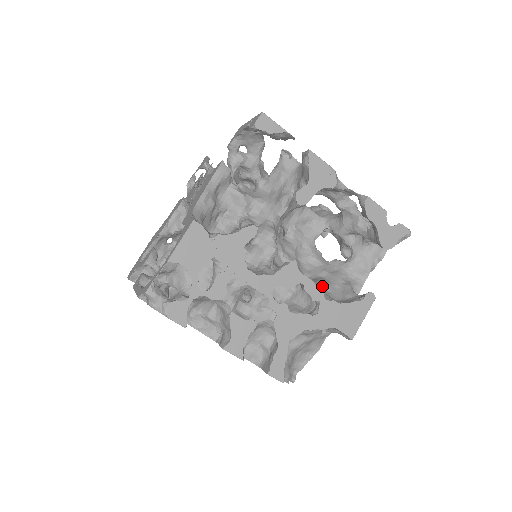
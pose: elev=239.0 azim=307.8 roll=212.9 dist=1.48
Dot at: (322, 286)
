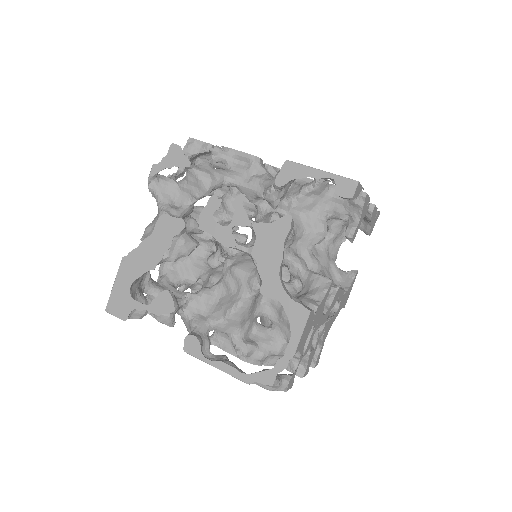
Dot at: occluded
